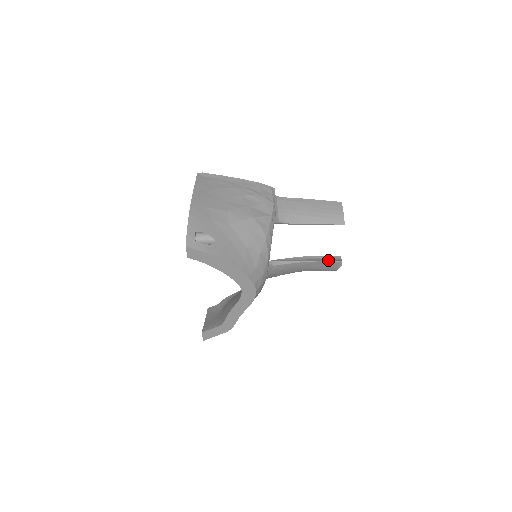
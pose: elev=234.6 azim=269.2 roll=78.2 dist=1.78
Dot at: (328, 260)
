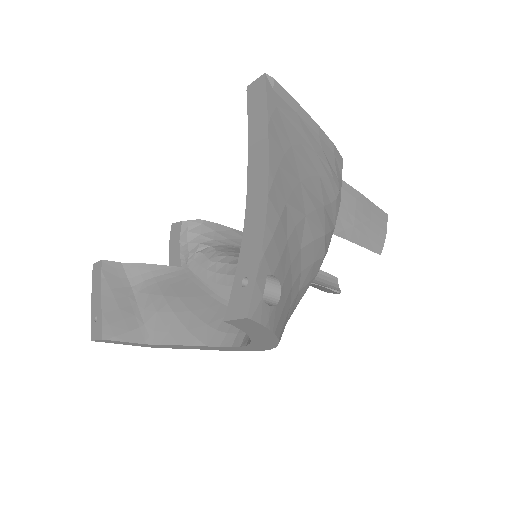
Dot at: (327, 284)
